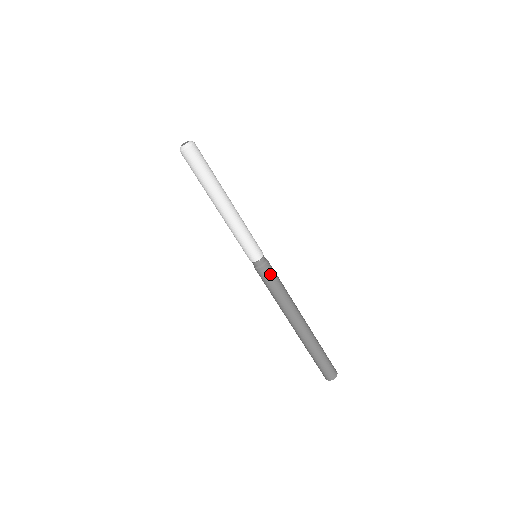
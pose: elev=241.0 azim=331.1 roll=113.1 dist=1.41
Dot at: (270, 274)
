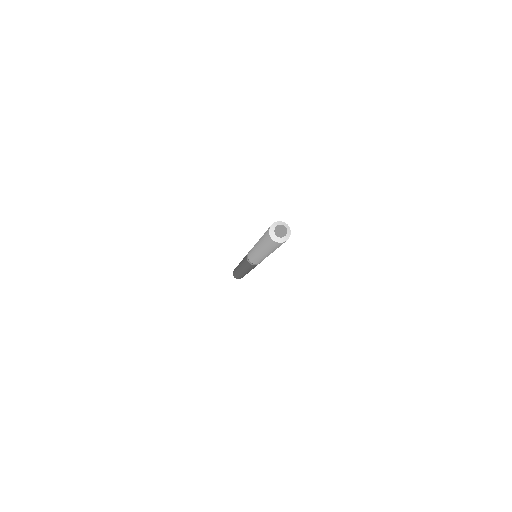
Dot at: (253, 266)
